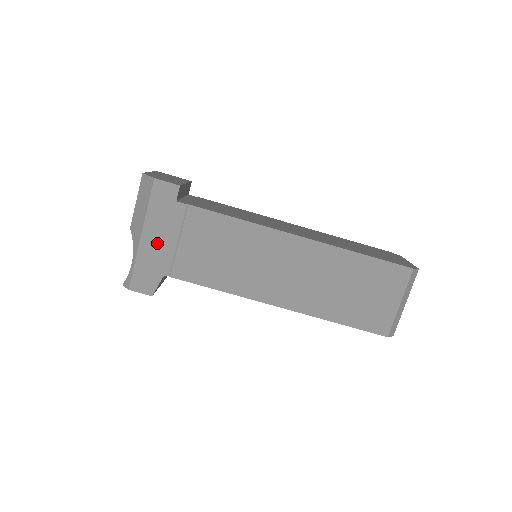
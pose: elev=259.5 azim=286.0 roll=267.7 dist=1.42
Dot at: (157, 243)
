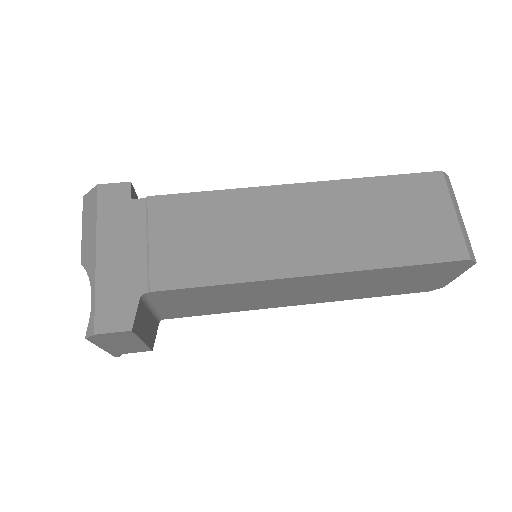
Dot at: (120, 256)
